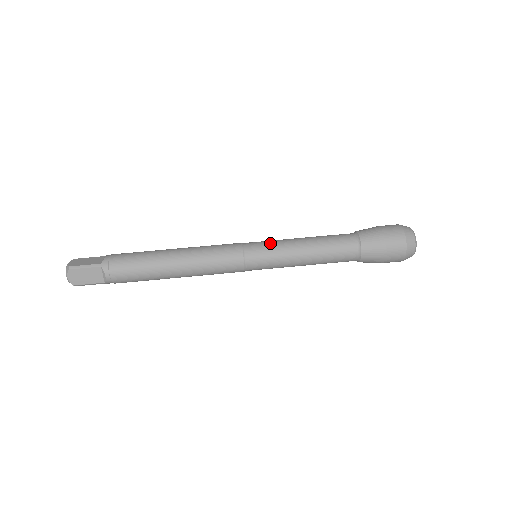
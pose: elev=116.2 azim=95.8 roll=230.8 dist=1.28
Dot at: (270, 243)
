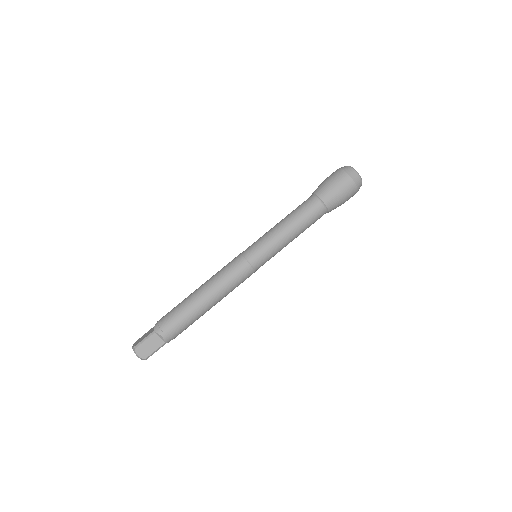
Dot at: (269, 252)
